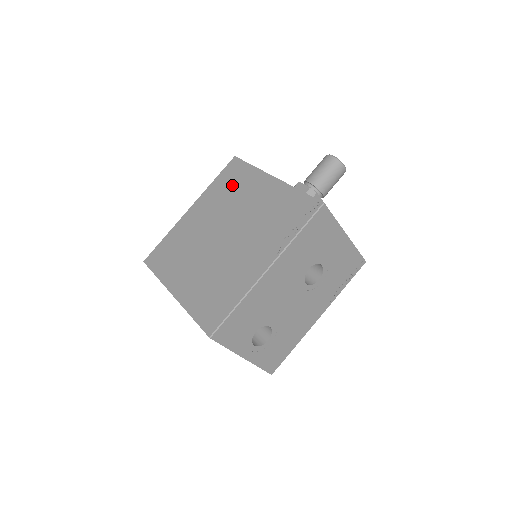
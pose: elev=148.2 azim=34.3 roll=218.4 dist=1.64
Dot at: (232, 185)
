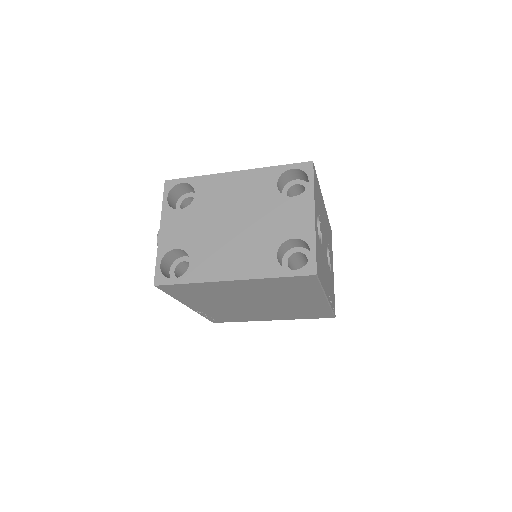
Dot at: occluded
